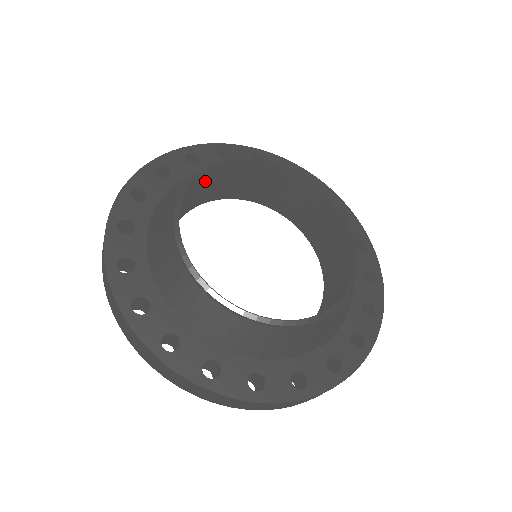
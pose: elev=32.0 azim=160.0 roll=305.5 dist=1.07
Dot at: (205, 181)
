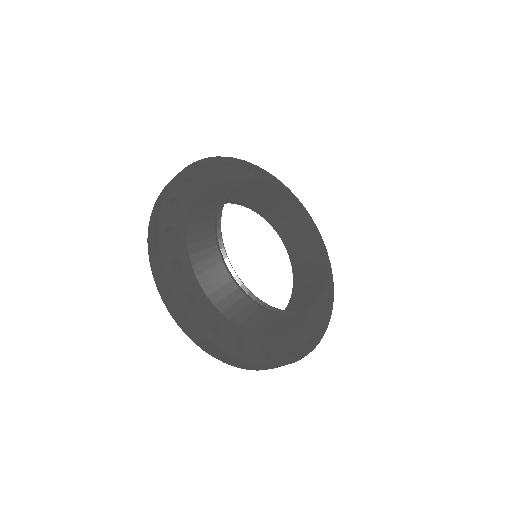
Dot at: occluded
